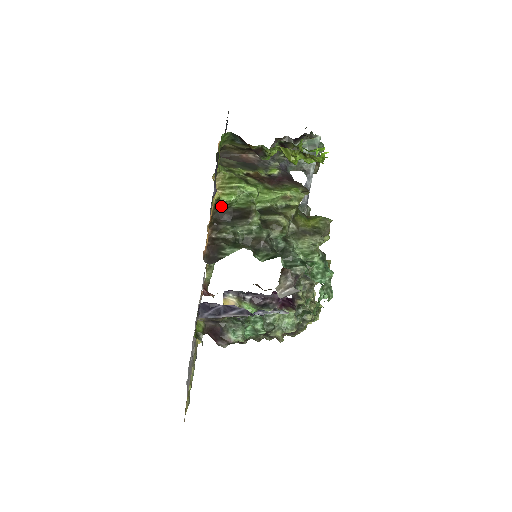
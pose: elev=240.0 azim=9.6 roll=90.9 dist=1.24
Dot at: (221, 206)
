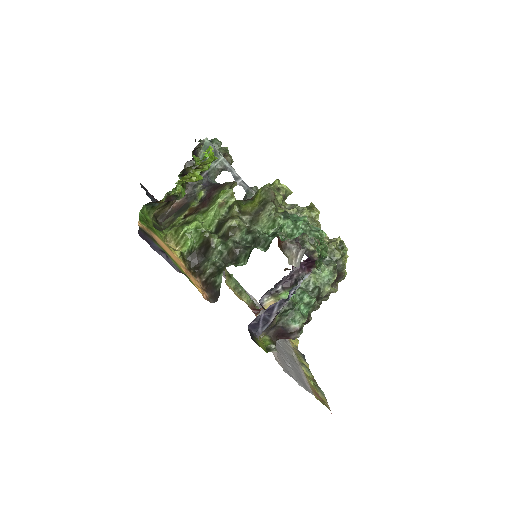
Dot at: (189, 255)
